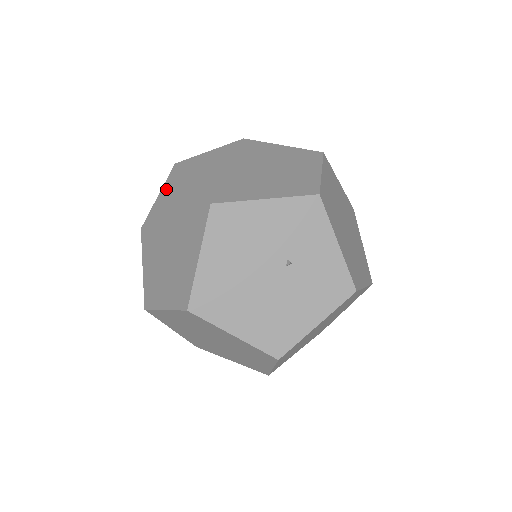
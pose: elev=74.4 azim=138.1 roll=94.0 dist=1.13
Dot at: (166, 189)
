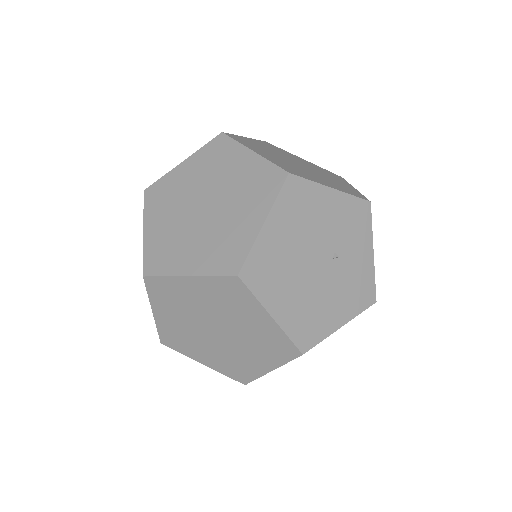
Dot at: (203, 154)
